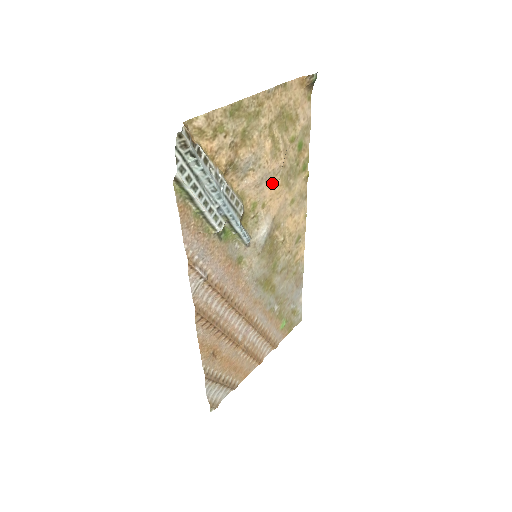
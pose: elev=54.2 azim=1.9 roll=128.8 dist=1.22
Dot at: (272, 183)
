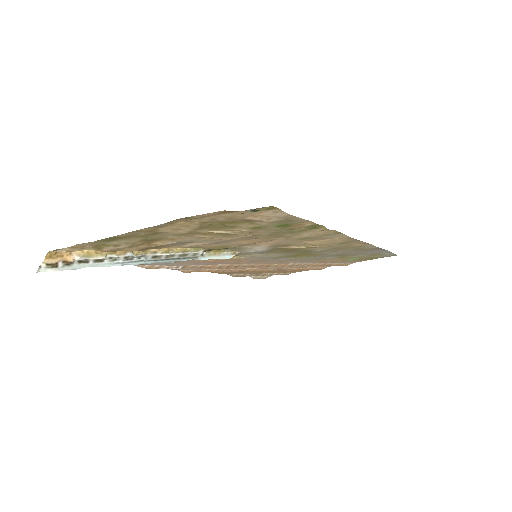
Dot at: (243, 240)
